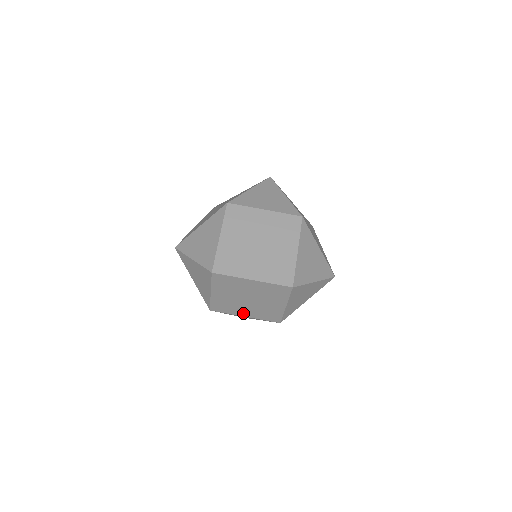
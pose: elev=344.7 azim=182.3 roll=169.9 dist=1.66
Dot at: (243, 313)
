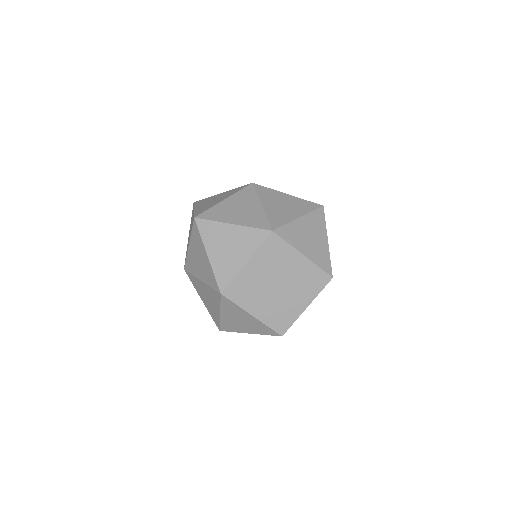
Dot at: occluded
